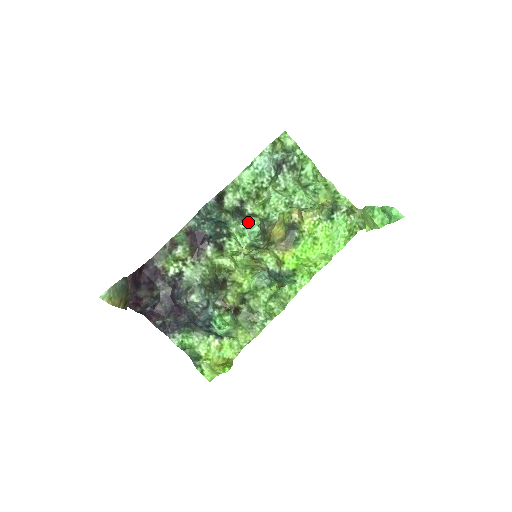
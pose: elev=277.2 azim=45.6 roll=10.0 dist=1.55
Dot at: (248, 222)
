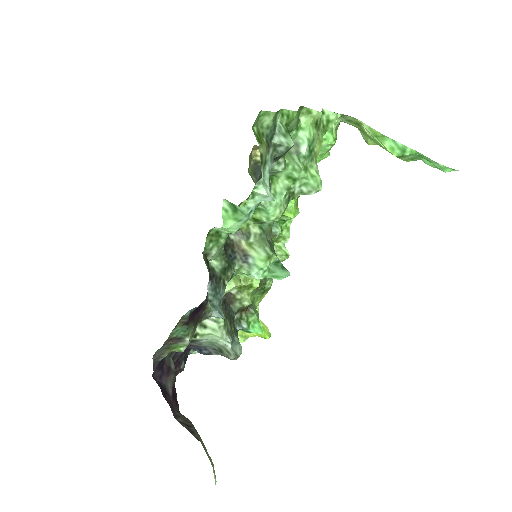
Dot at: (263, 268)
